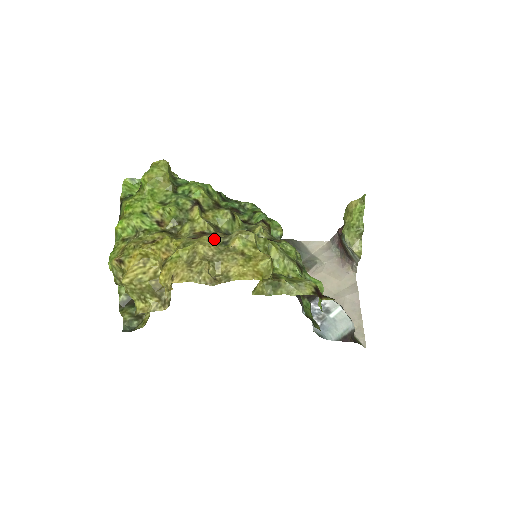
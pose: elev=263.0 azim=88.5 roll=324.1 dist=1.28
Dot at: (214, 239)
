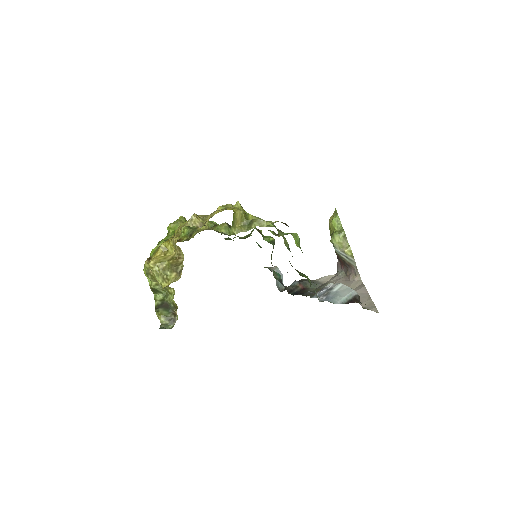
Dot at: occluded
